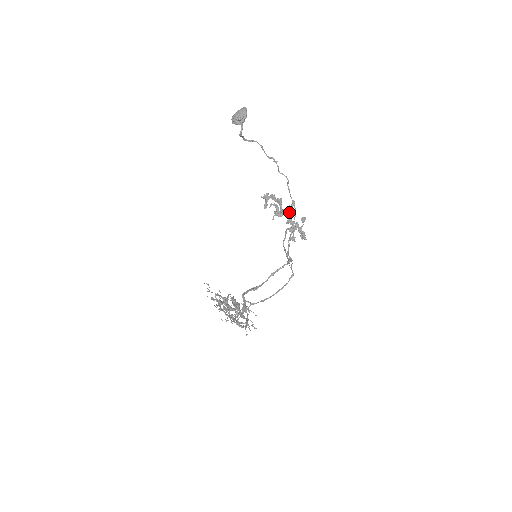
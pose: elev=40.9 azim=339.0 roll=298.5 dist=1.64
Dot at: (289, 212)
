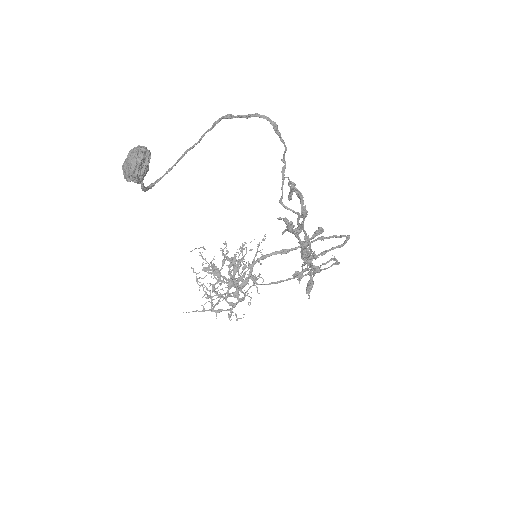
Dot at: (302, 245)
